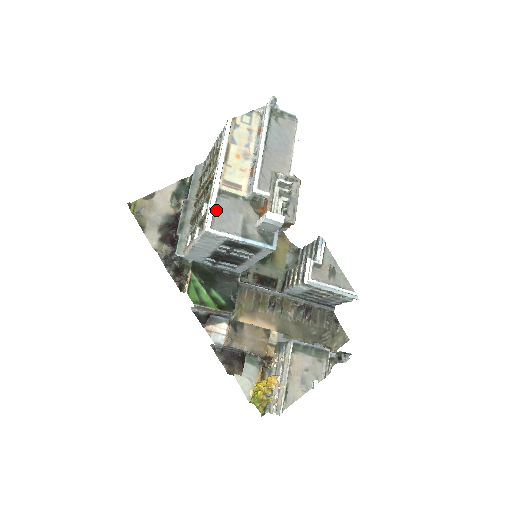
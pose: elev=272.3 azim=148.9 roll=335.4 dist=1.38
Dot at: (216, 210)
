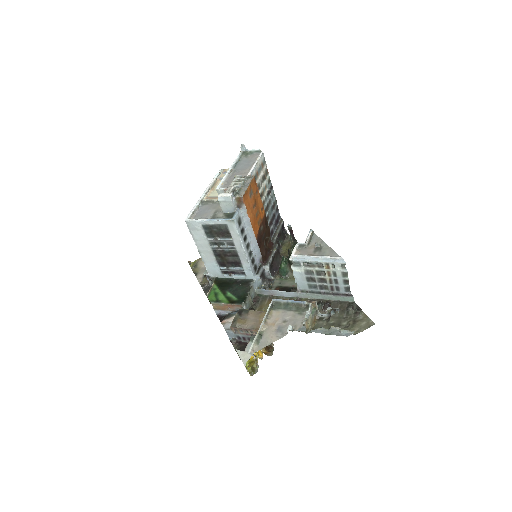
Dot at: (197, 211)
